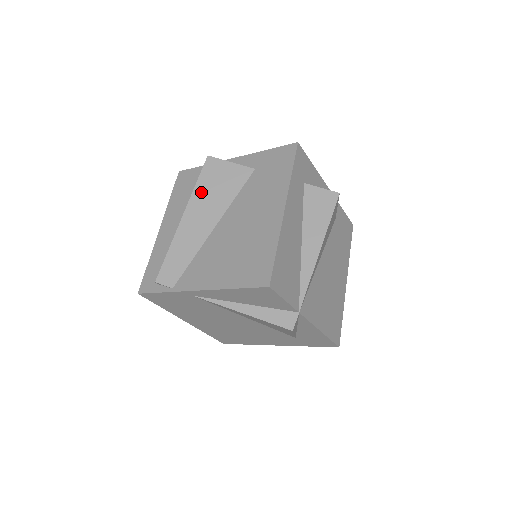
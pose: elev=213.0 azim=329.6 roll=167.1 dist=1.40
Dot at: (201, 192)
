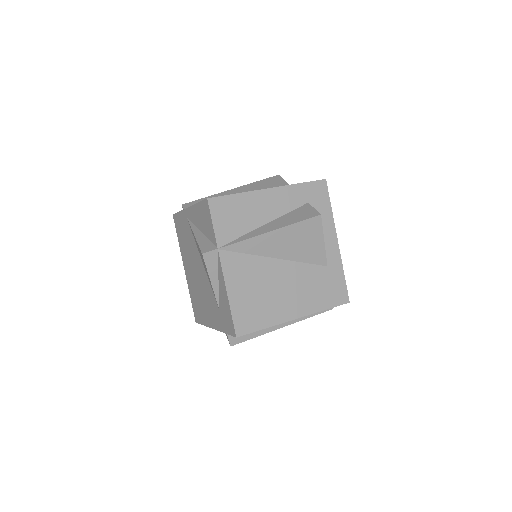
Dot at: (254, 185)
